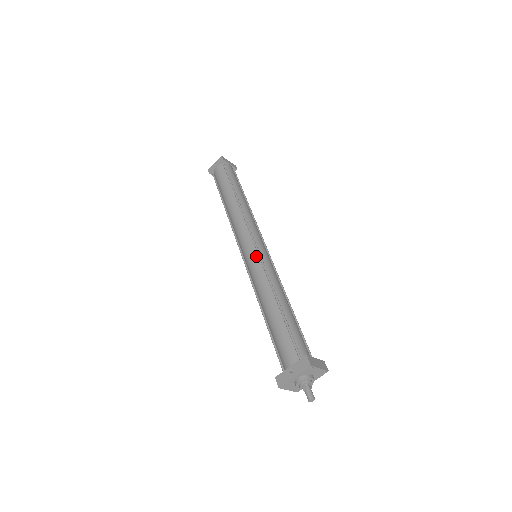
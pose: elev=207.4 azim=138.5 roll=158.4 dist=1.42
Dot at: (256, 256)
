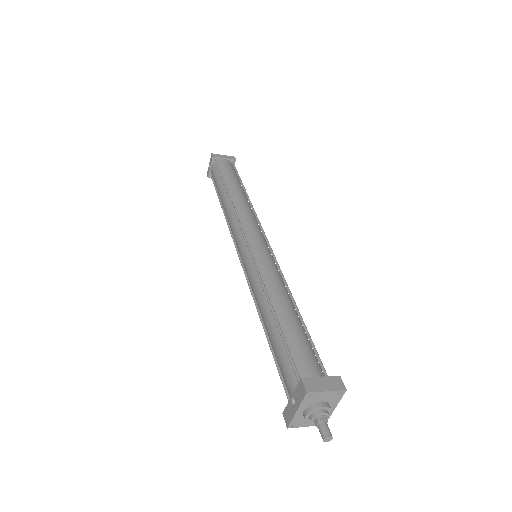
Dot at: (248, 258)
